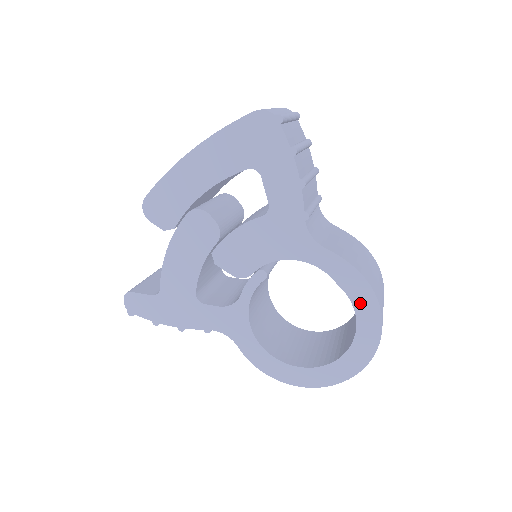
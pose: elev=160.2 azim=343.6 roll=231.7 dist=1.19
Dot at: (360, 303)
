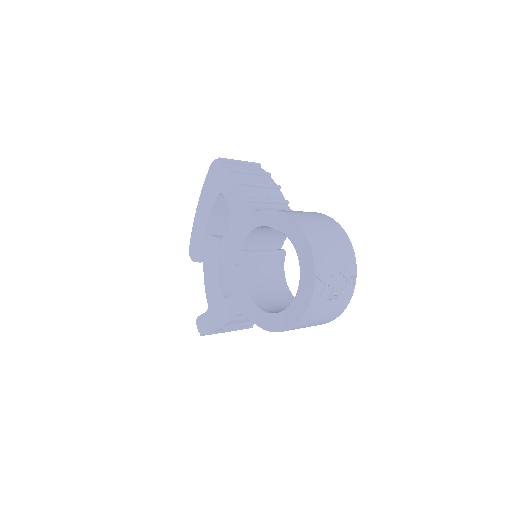
Dot at: (290, 232)
